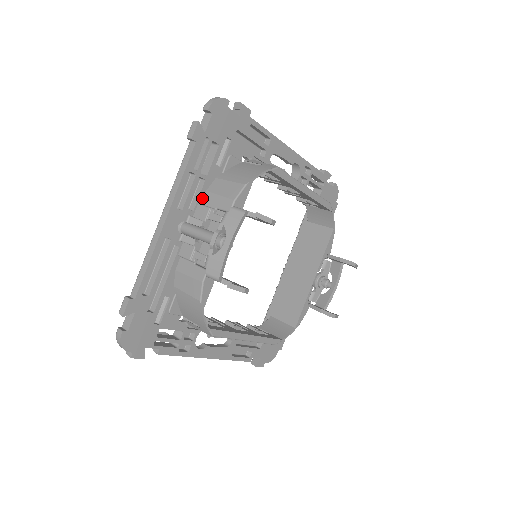
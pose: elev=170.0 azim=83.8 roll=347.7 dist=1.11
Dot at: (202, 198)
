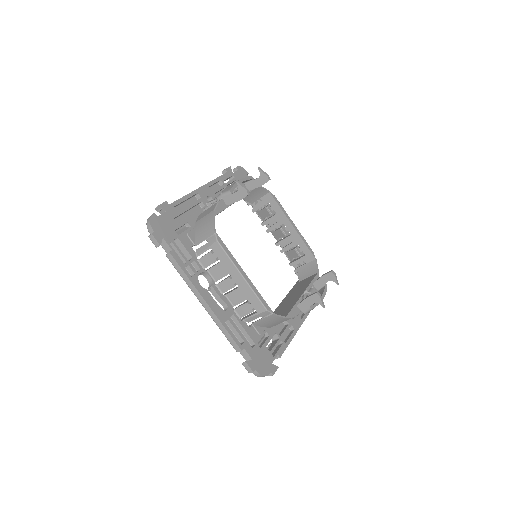
Dot at: occluded
